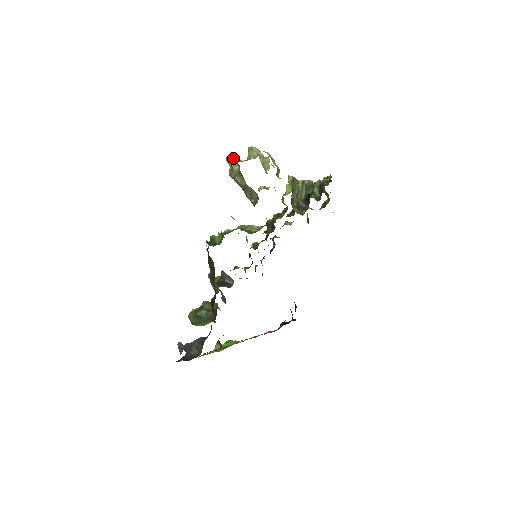
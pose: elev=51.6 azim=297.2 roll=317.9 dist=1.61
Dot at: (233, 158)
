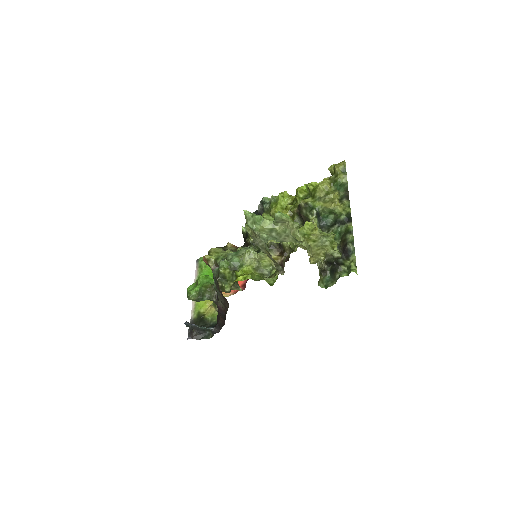
Dot at: (261, 239)
